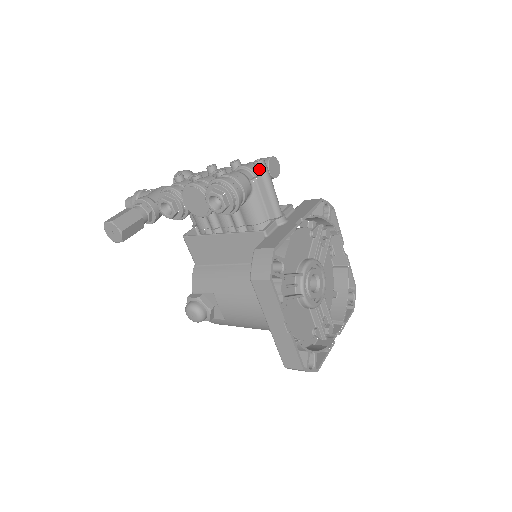
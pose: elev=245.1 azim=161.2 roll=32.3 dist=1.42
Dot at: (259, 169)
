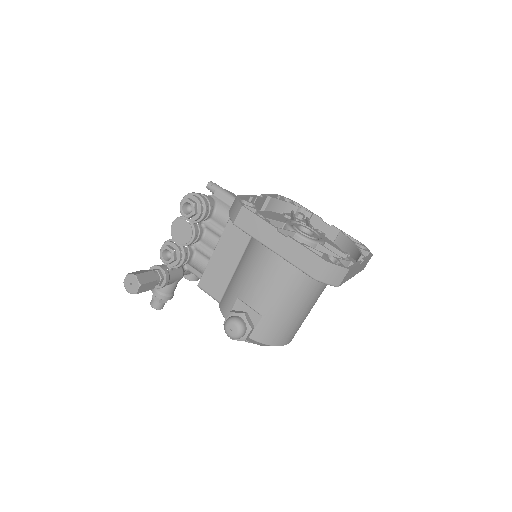
Dot at: (211, 186)
